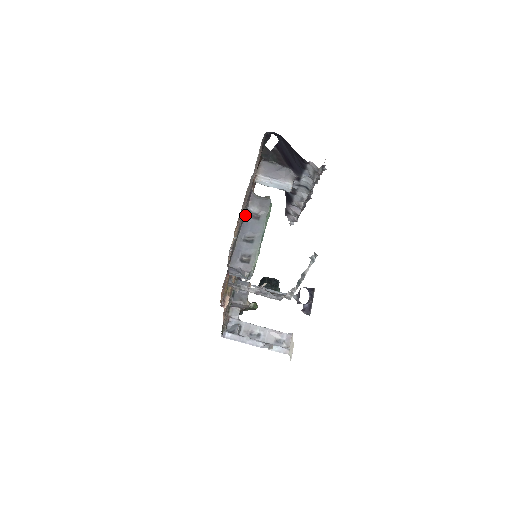
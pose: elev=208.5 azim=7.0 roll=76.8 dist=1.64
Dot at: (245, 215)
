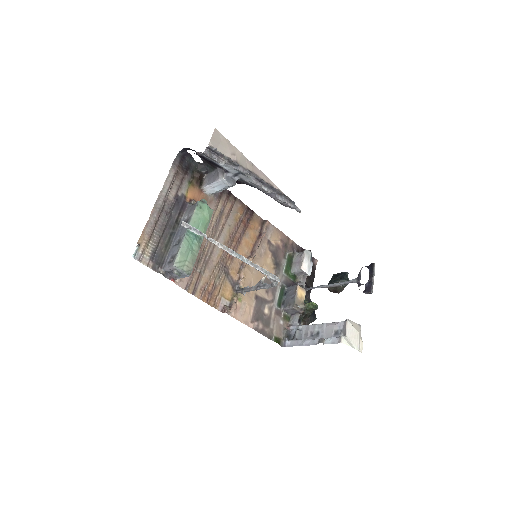
Dot at: (179, 225)
